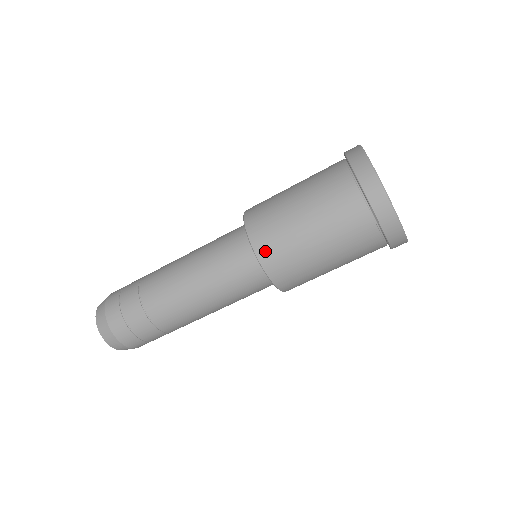
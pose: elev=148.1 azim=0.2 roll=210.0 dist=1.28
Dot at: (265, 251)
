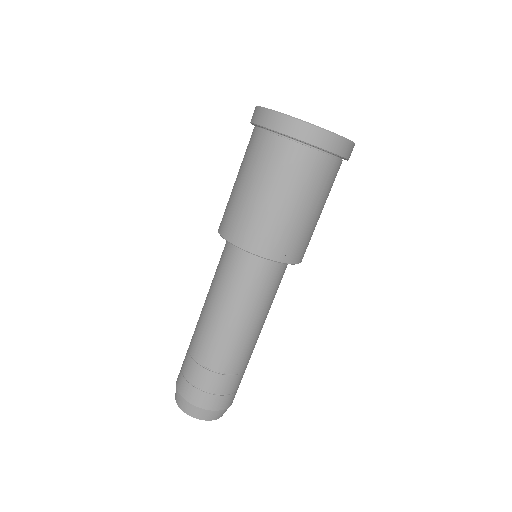
Dot at: (265, 248)
